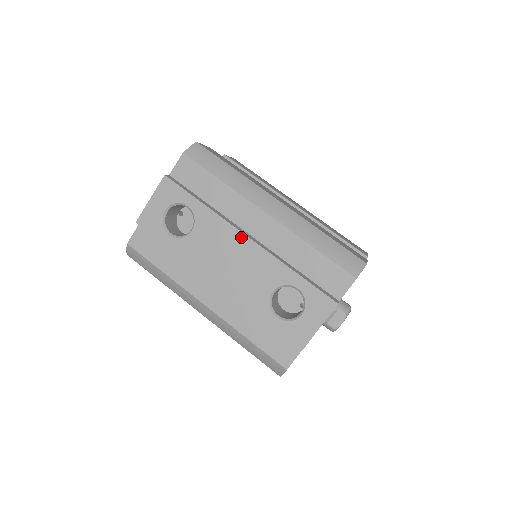
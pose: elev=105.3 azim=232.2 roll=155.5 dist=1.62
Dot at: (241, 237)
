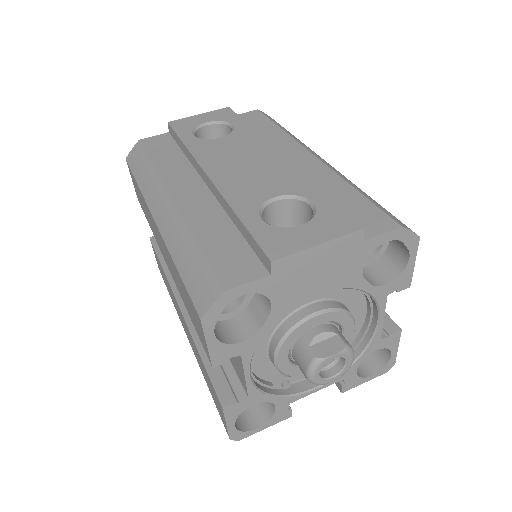
Dot at: (272, 152)
